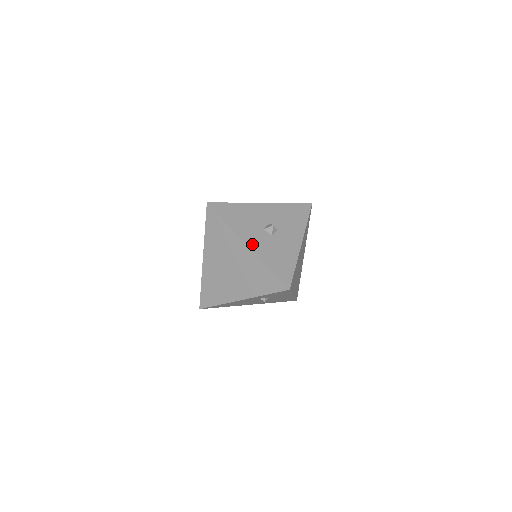
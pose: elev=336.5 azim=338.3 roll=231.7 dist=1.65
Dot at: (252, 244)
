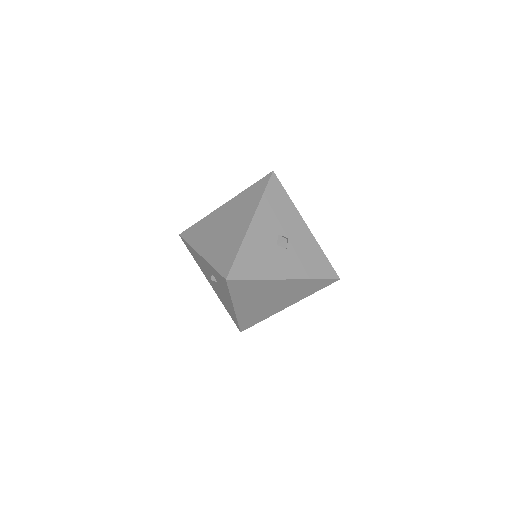
Dot at: (255, 226)
